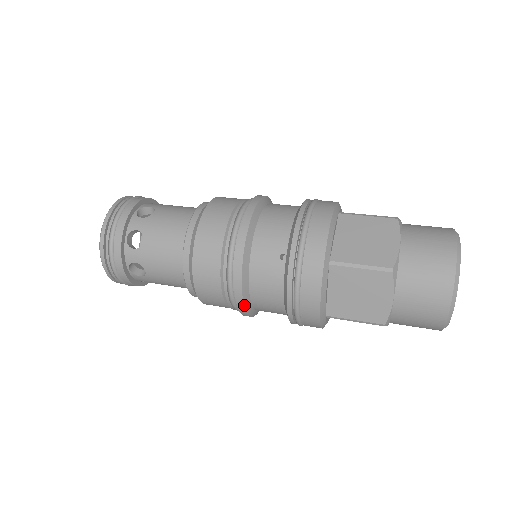
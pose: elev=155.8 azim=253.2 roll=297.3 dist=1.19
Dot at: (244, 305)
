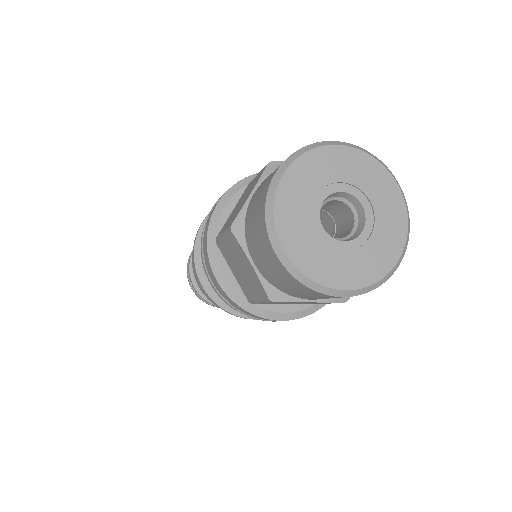
Dot at: (195, 245)
